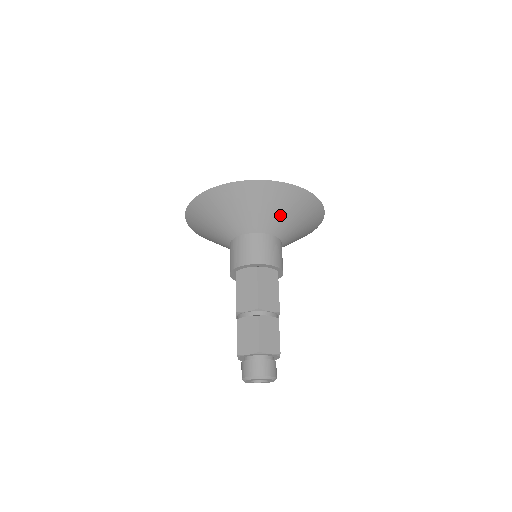
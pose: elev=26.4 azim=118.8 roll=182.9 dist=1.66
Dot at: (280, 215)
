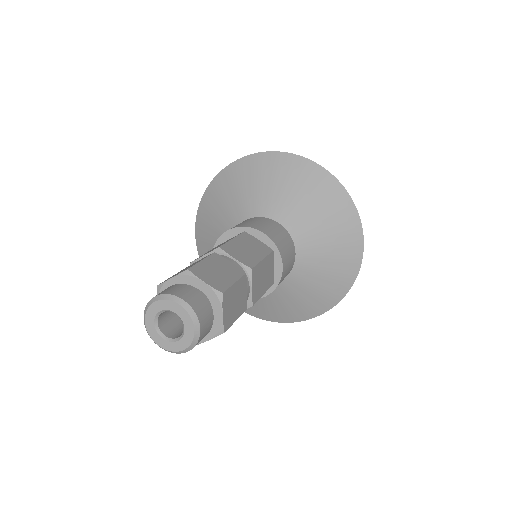
Dot at: (295, 199)
